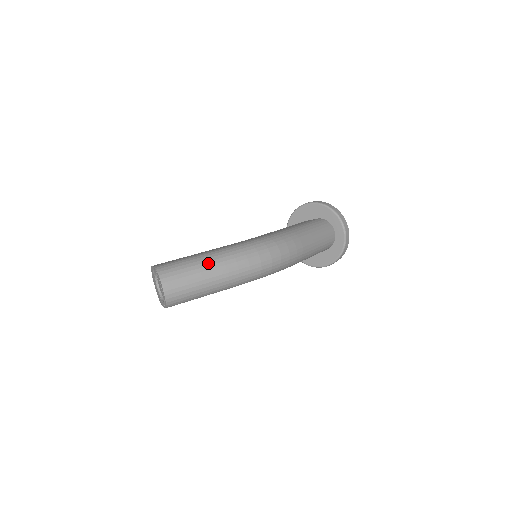
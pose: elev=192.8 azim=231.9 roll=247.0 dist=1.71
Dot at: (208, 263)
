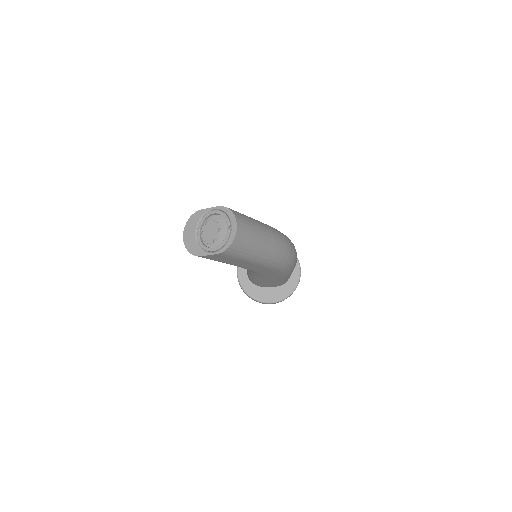
Dot at: (264, 226)
